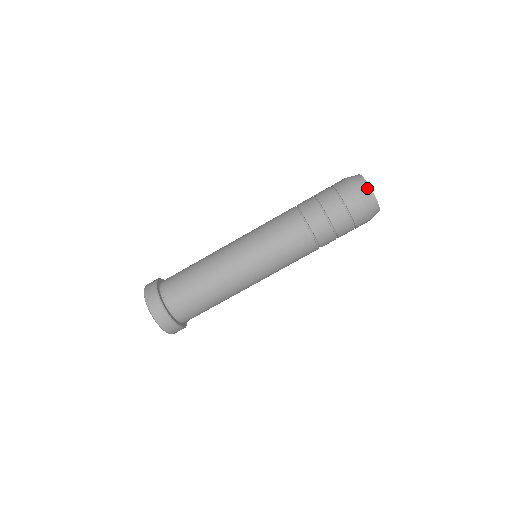
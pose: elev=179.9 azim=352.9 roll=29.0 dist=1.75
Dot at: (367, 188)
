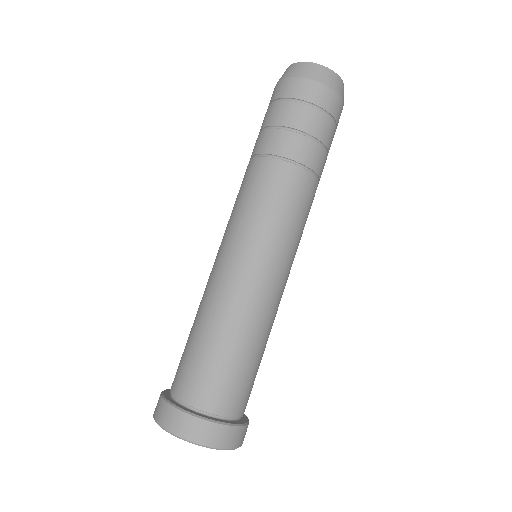
Dot at: (285, 71)
